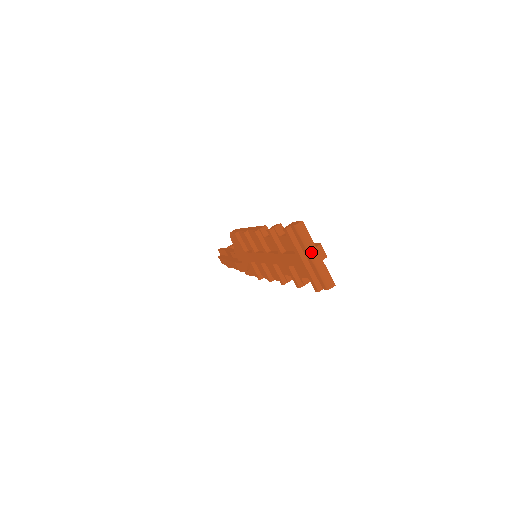
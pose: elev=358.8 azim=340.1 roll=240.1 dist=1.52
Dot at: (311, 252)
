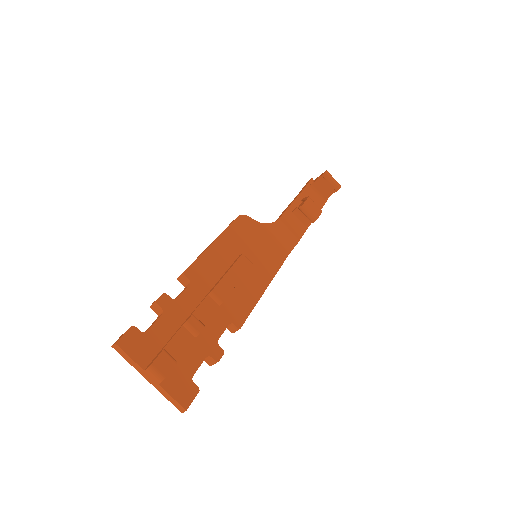
Dot at: (142, 375)
